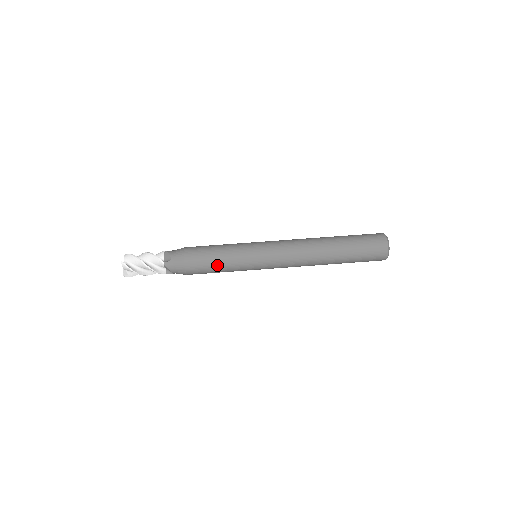
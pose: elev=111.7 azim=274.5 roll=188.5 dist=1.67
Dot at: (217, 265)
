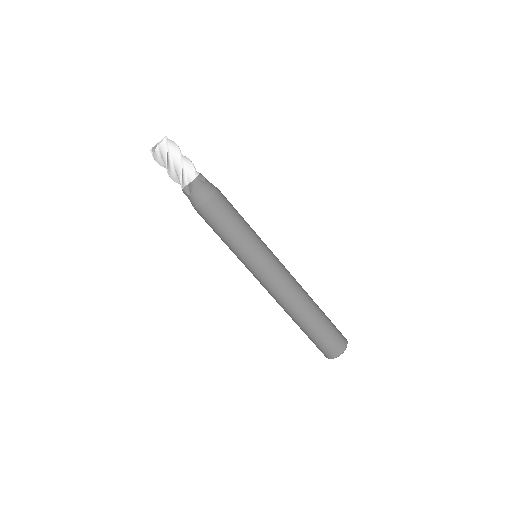
Dot at: (218, 235)
